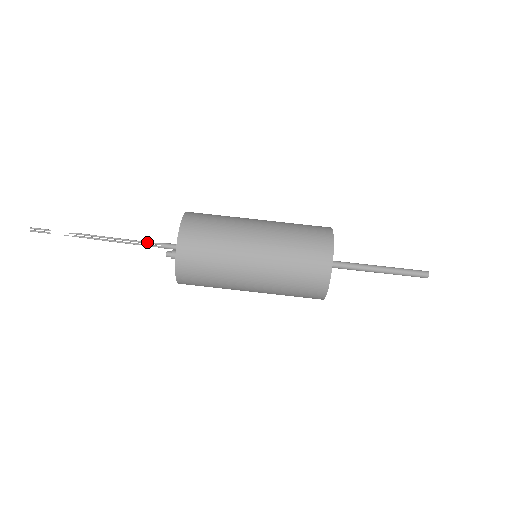
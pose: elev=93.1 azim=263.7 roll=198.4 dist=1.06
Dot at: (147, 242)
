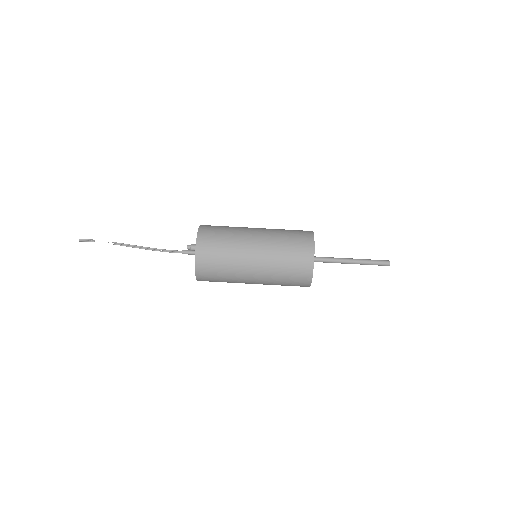
Dot at: (171, 251)
